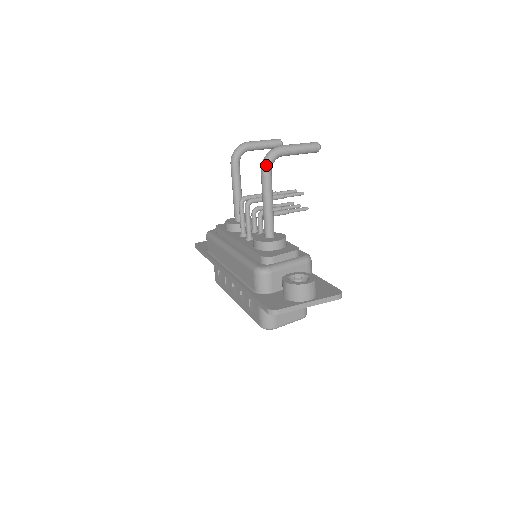
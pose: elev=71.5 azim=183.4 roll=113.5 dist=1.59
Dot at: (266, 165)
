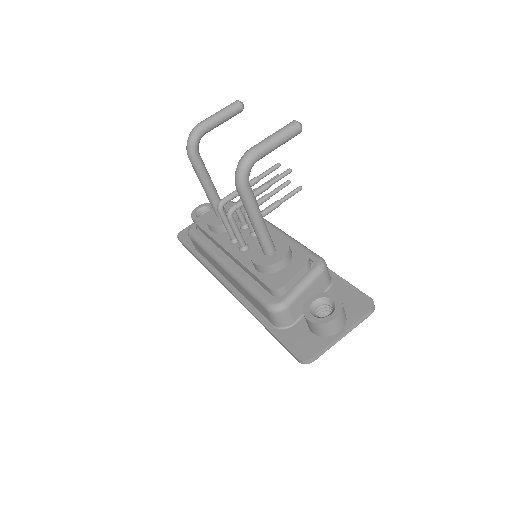
Dot at: (241, 183)
